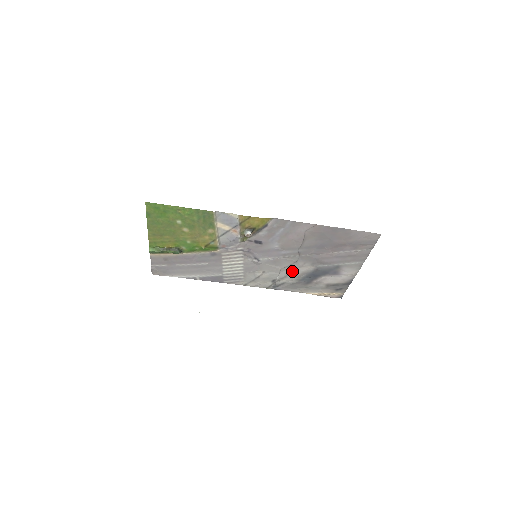
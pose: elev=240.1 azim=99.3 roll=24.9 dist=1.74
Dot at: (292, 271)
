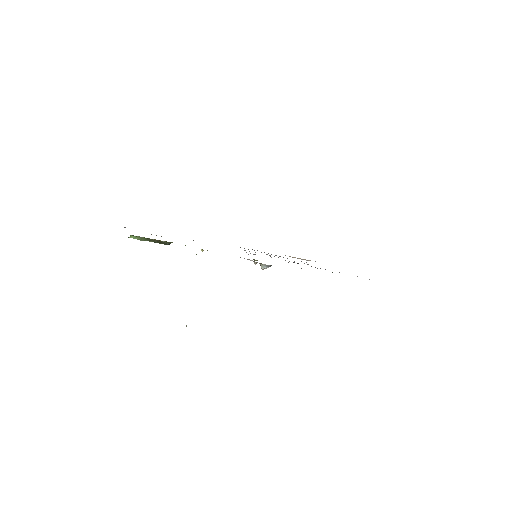
Dot at: occluded
